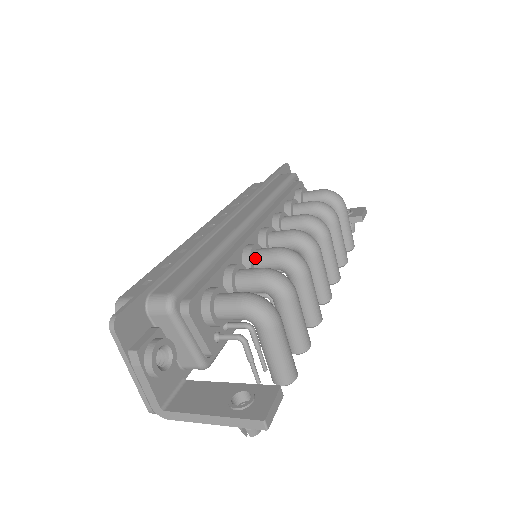
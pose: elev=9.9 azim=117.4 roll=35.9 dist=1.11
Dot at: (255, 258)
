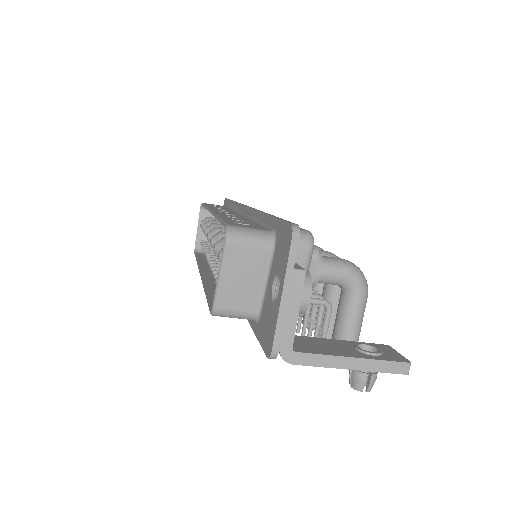
Dot at: occluded
